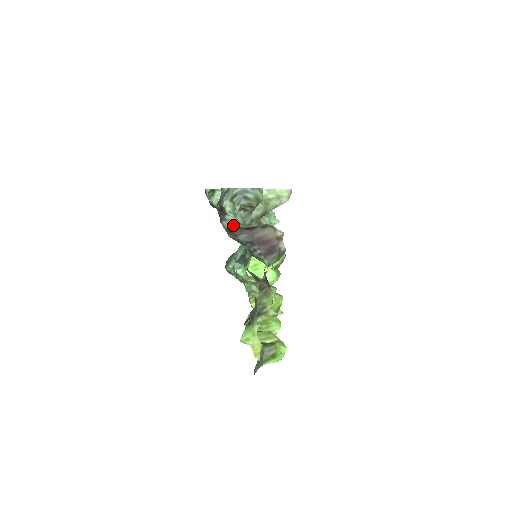
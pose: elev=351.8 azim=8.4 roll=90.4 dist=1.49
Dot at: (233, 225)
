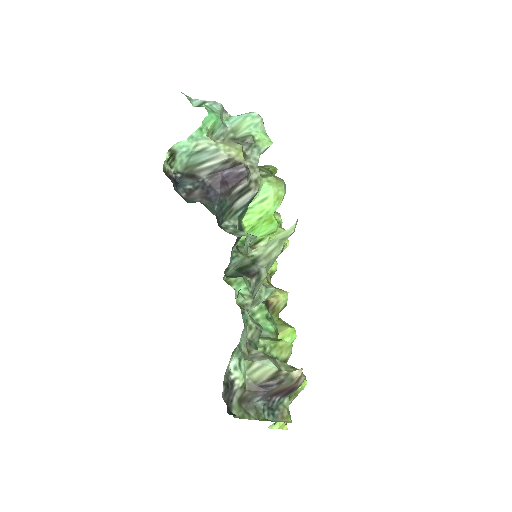
Dot at: (244, 388)
